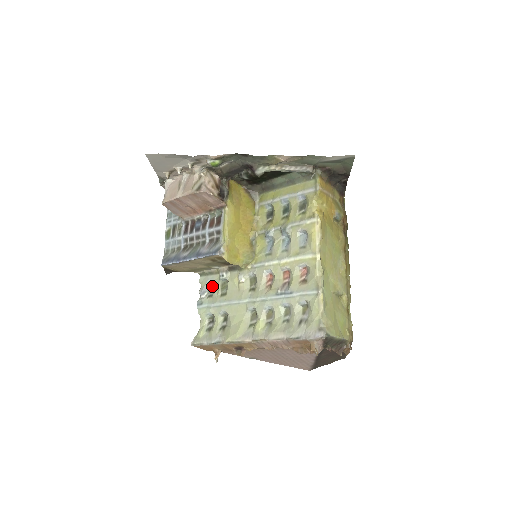
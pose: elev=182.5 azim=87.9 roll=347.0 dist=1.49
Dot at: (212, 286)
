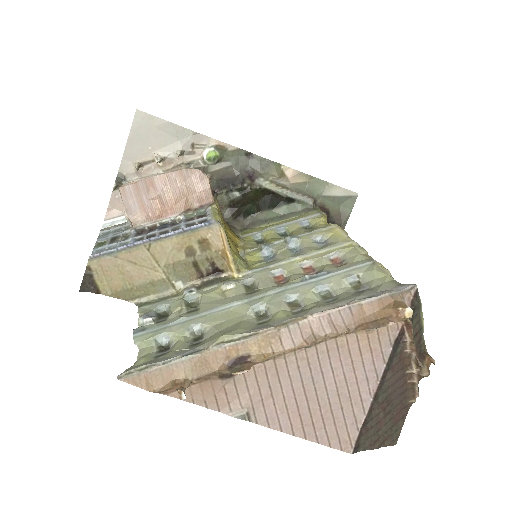
Dot at: (163, 315)
